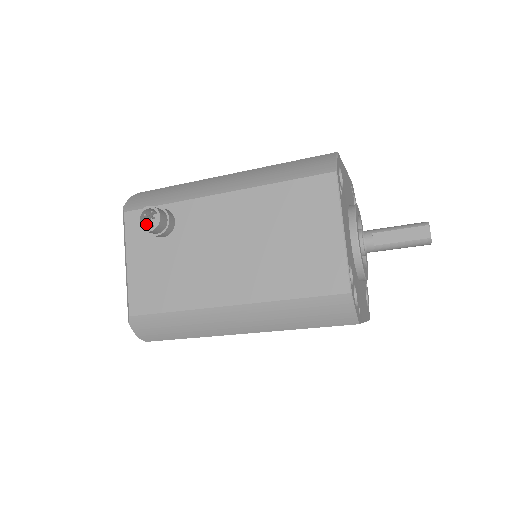
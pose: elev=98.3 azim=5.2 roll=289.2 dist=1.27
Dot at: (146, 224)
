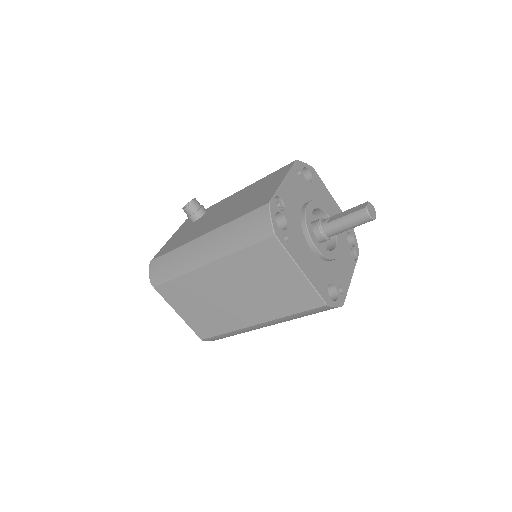
Dot at: occluded
